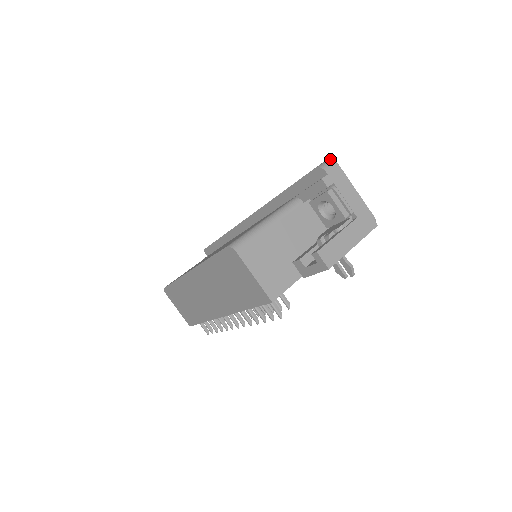
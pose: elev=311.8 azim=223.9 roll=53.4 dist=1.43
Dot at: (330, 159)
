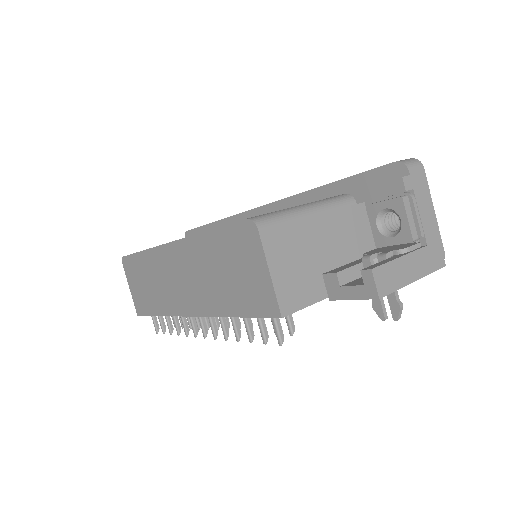
Dot at: occluded
